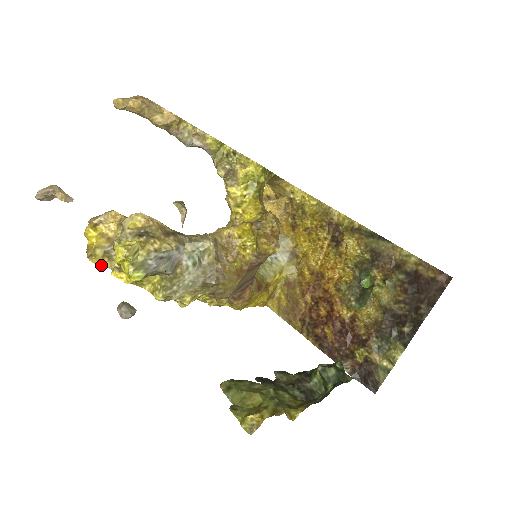
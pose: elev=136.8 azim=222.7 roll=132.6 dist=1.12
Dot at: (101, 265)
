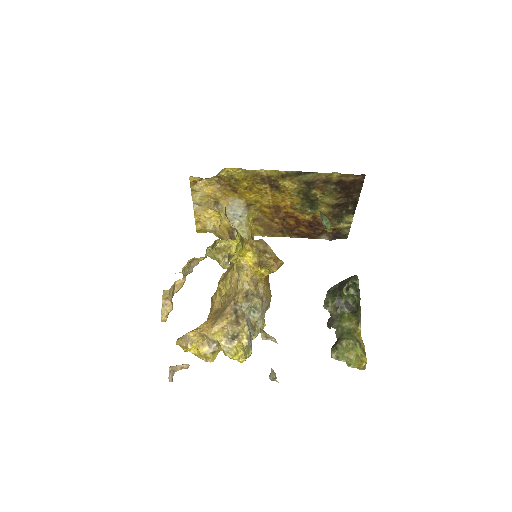
Dot at: occluded
